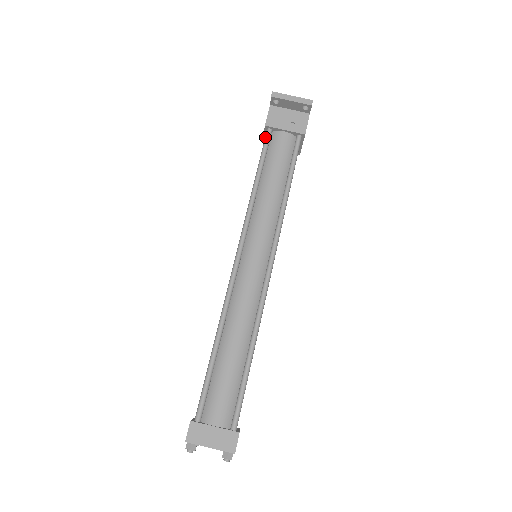
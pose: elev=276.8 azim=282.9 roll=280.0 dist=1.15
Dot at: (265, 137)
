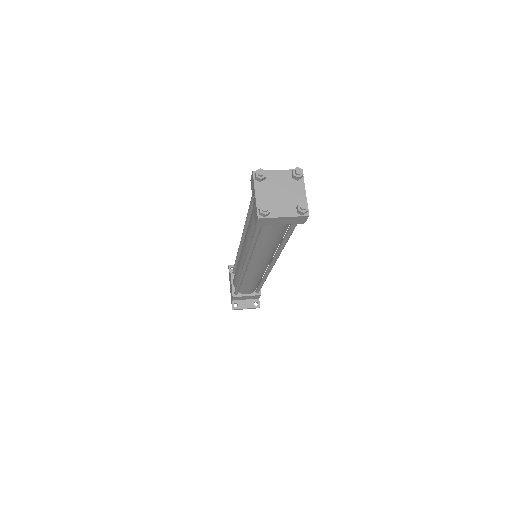
Dot at: (233, 270)
